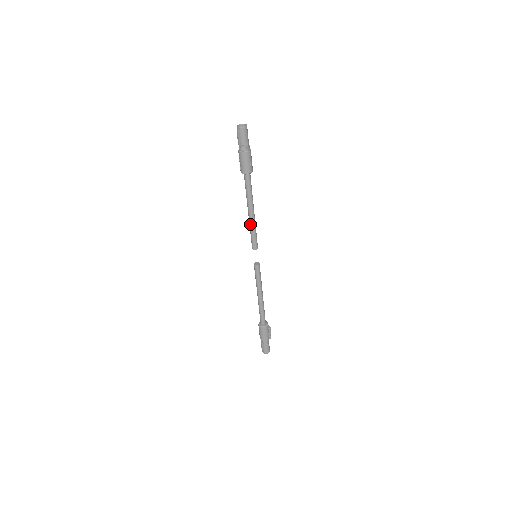
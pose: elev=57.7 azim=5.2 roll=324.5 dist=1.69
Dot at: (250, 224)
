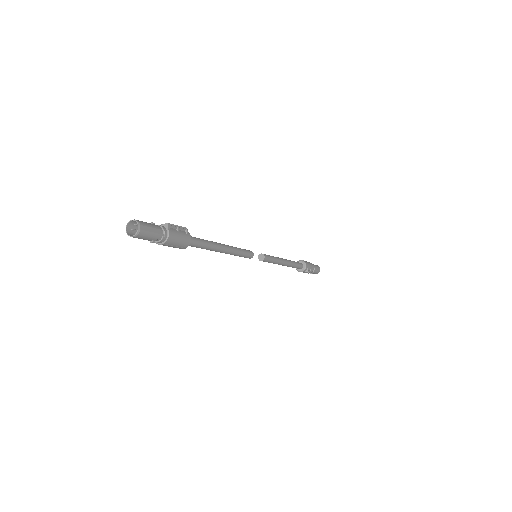
Dot at: occluded
